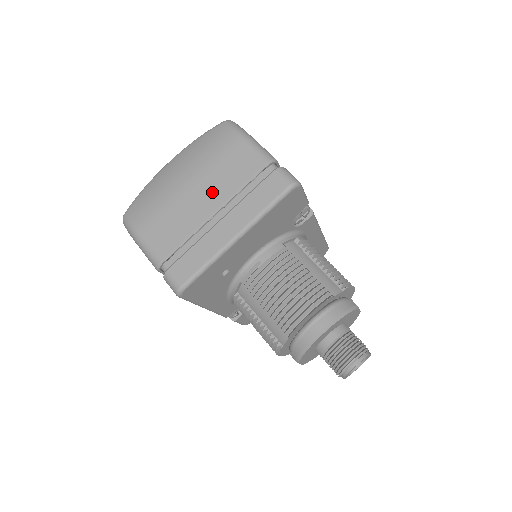
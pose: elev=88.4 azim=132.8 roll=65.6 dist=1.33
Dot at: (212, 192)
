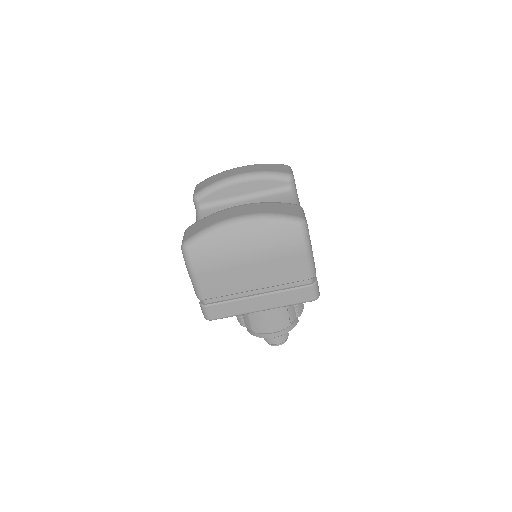
Dot at: (263, 277)
